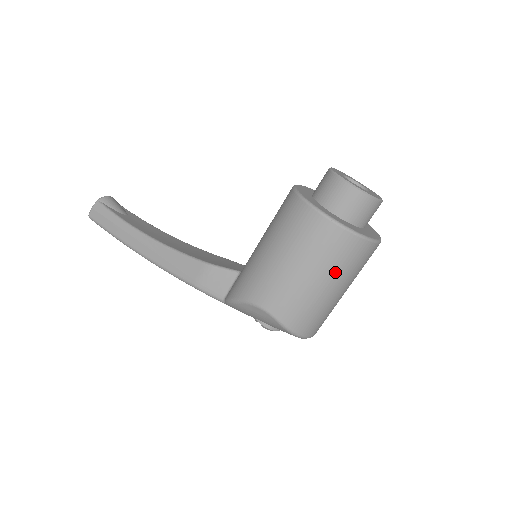
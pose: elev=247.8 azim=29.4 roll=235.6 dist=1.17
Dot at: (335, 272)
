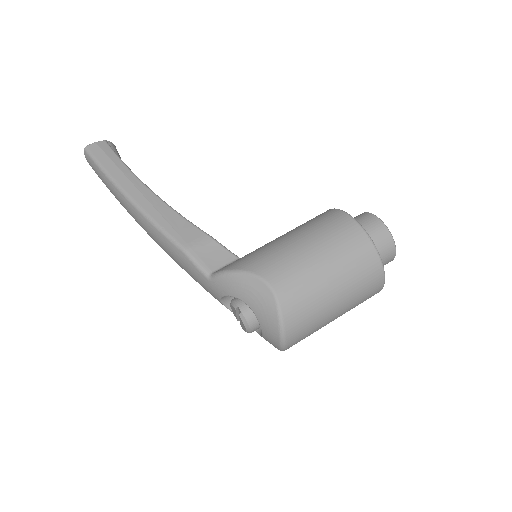
Dot at: (349, 285)
